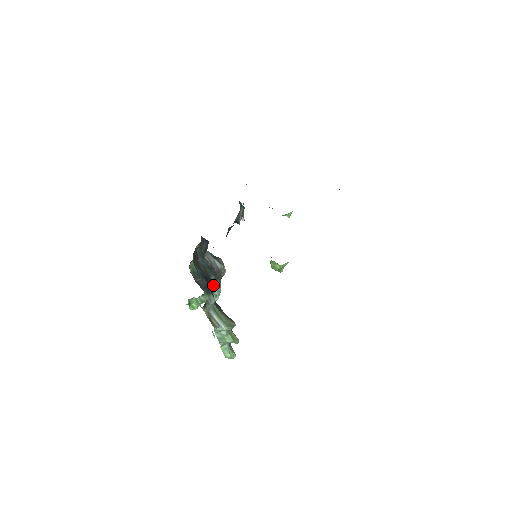
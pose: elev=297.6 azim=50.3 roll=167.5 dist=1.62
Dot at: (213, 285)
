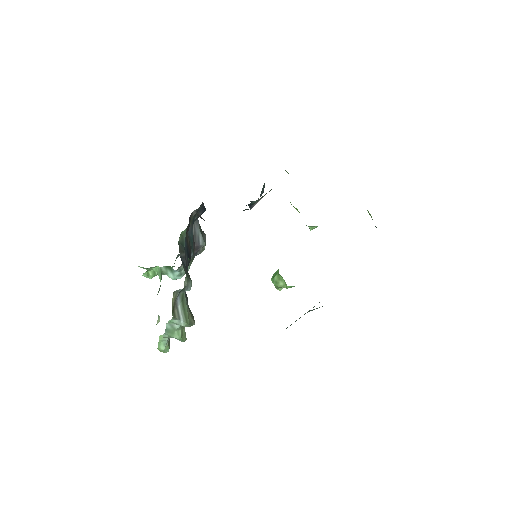
Dot at: occluded
